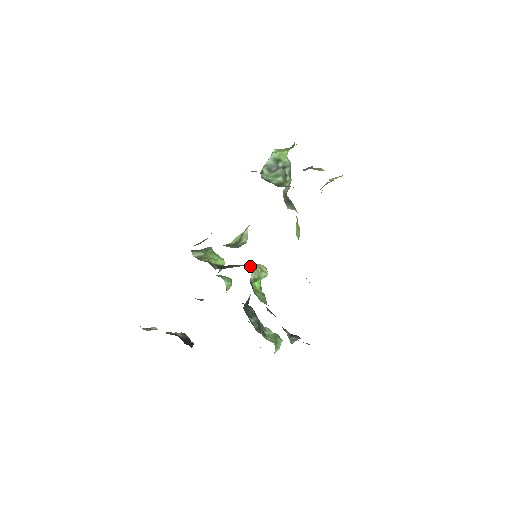
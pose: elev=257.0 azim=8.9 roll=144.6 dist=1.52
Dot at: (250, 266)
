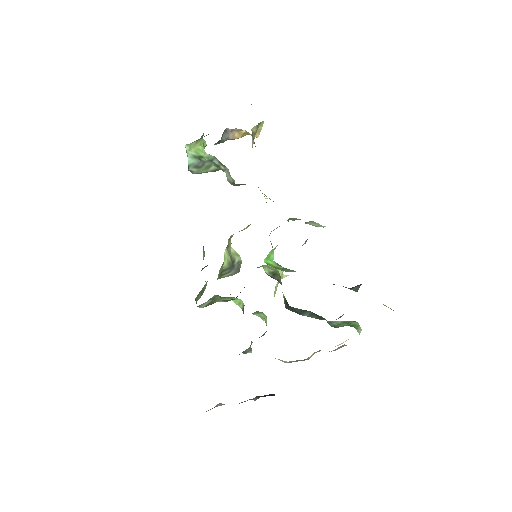
Dot at: (258, 267)
